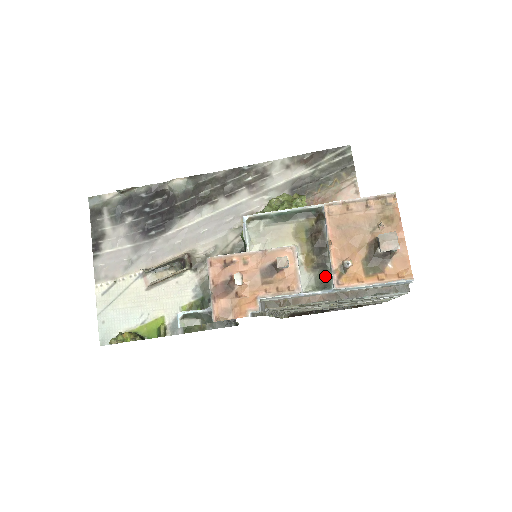
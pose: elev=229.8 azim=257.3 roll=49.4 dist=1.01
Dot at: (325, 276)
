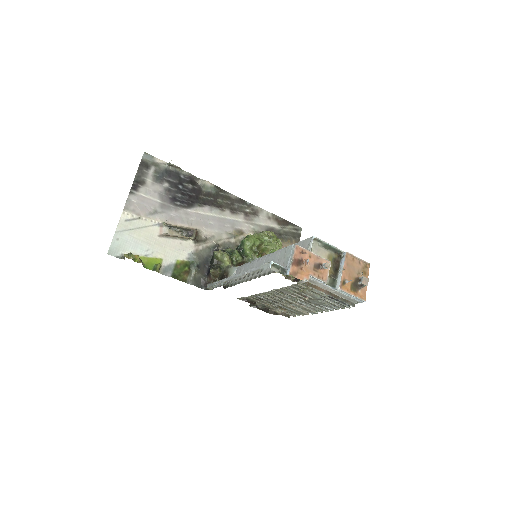
Dot at: (334, 282)
